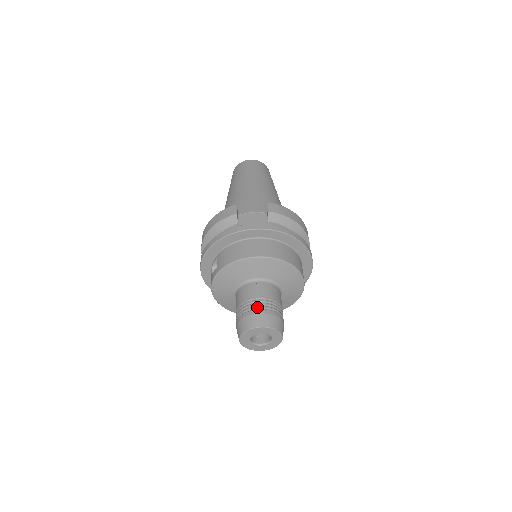
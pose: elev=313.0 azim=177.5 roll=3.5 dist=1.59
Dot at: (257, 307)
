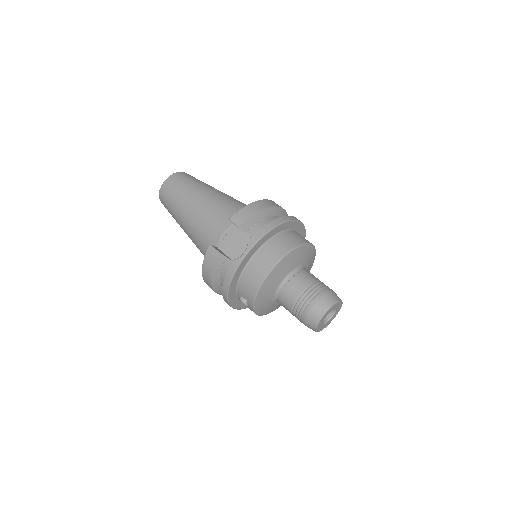
Dot at: (307, 302)
